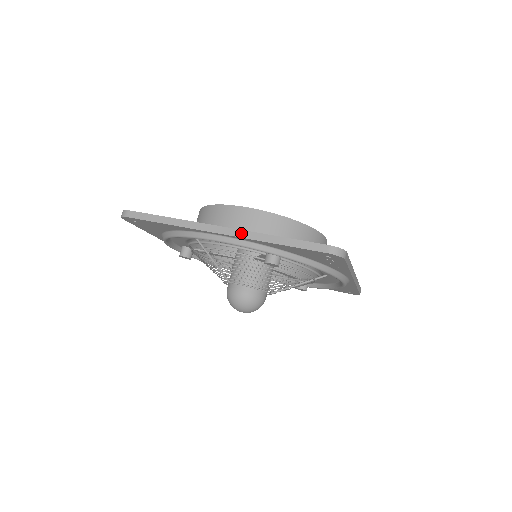
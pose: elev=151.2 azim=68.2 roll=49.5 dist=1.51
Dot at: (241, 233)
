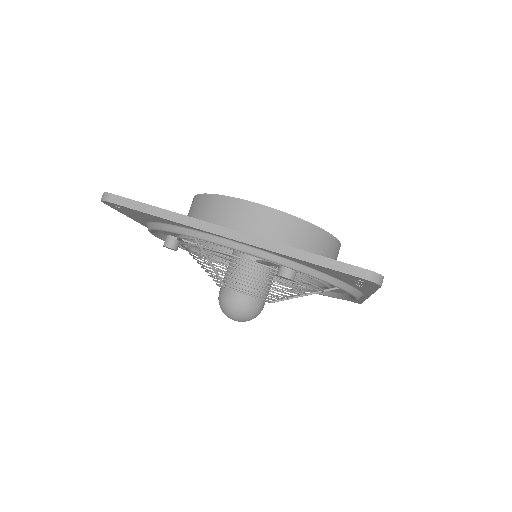
Dot at: (257, 241)
